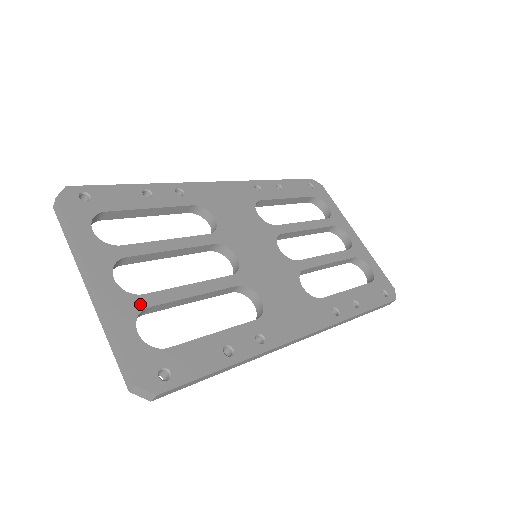
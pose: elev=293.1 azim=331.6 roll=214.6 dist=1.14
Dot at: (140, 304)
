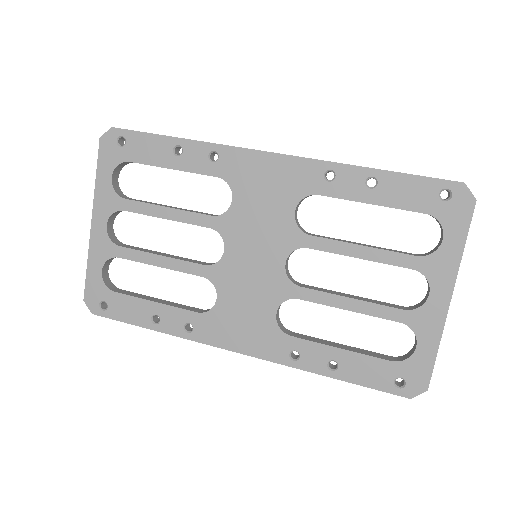
Dot at: (114, 252)
